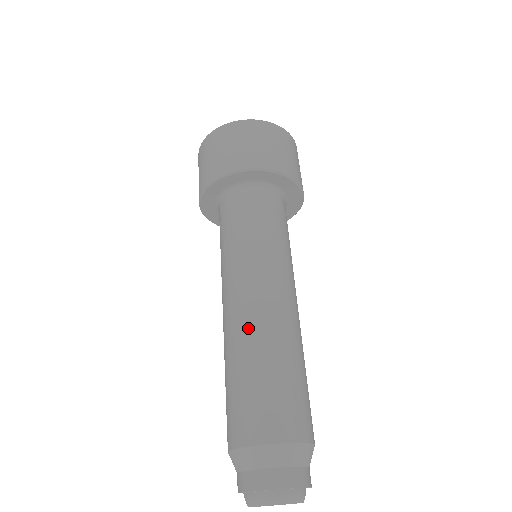
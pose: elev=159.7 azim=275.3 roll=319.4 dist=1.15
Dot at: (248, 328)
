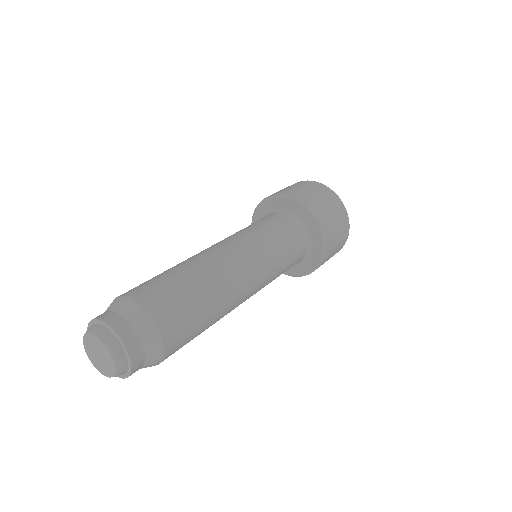
Dot at: (194, 256)
